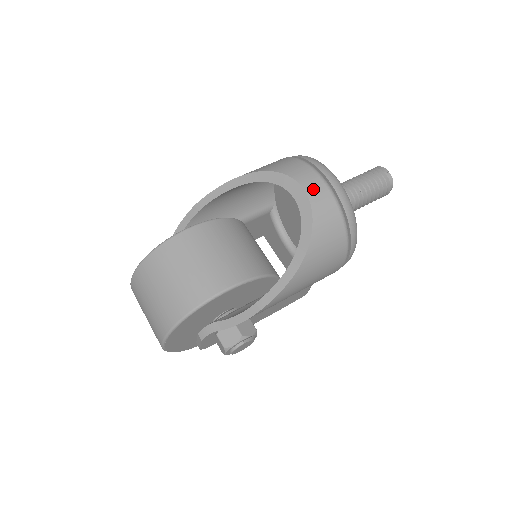
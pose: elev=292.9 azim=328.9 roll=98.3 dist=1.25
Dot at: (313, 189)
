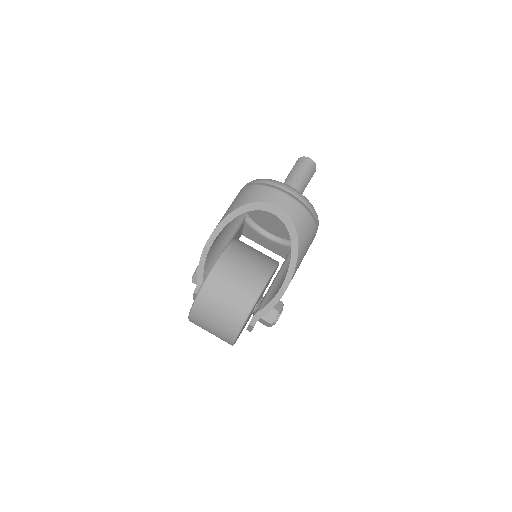
Dot at: (283, 203)
